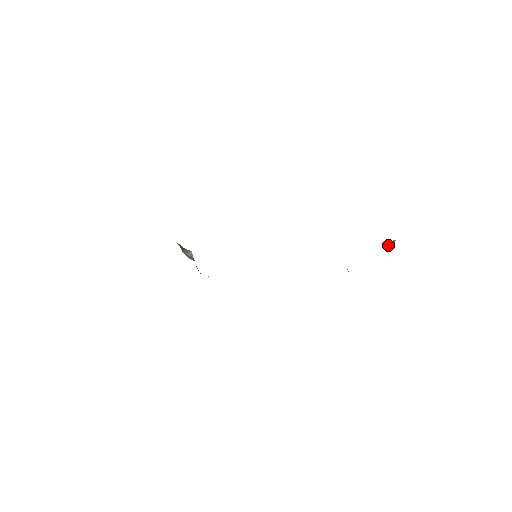
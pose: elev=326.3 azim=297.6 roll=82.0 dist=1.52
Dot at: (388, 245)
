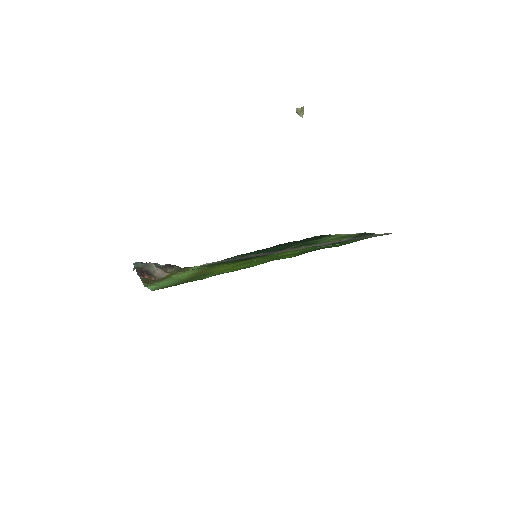
Dot at: (297, 113)
